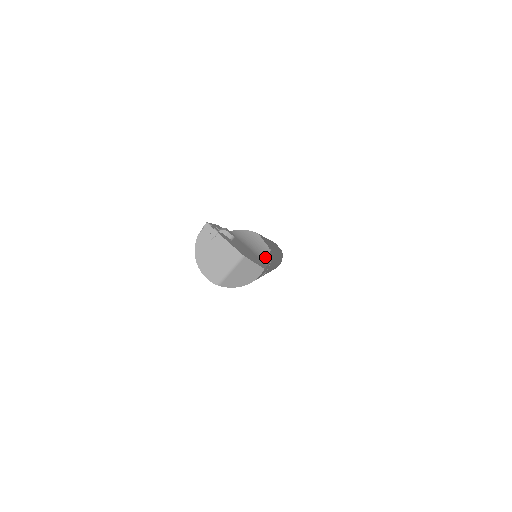
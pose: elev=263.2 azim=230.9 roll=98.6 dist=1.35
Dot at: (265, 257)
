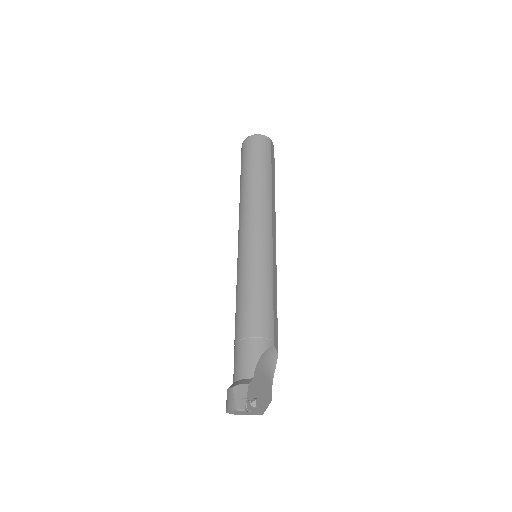
Dot at: (273, 369)
